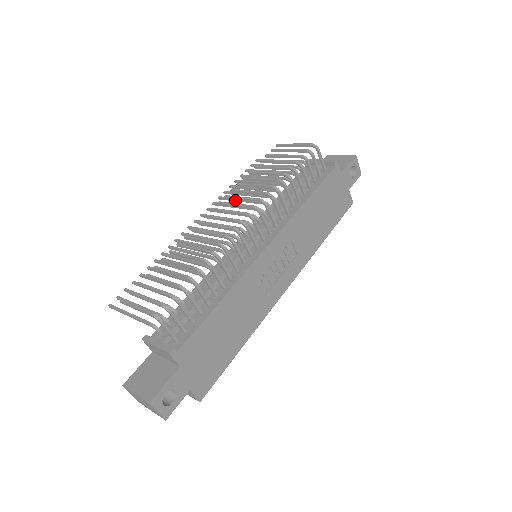
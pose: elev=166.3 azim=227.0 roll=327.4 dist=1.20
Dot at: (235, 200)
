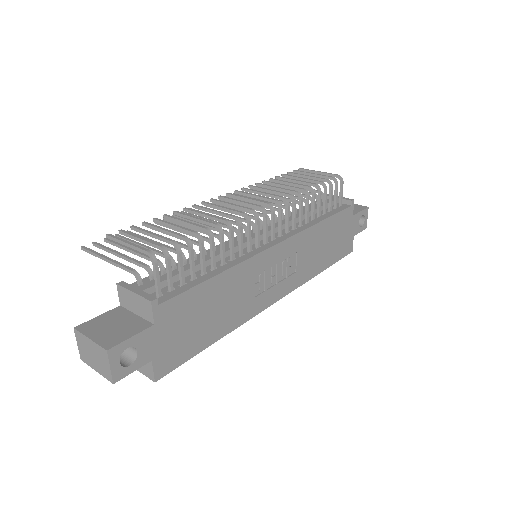
Dot at: occluded
